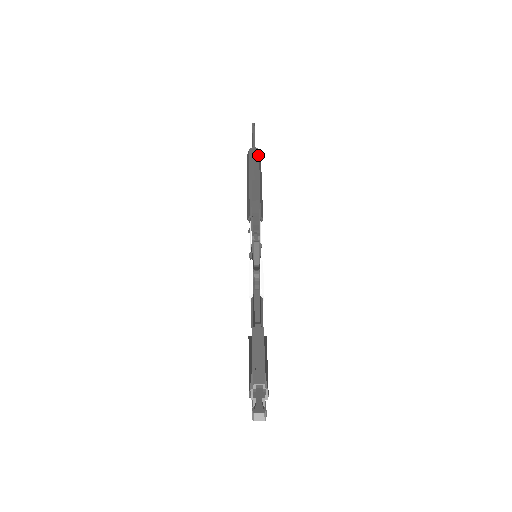
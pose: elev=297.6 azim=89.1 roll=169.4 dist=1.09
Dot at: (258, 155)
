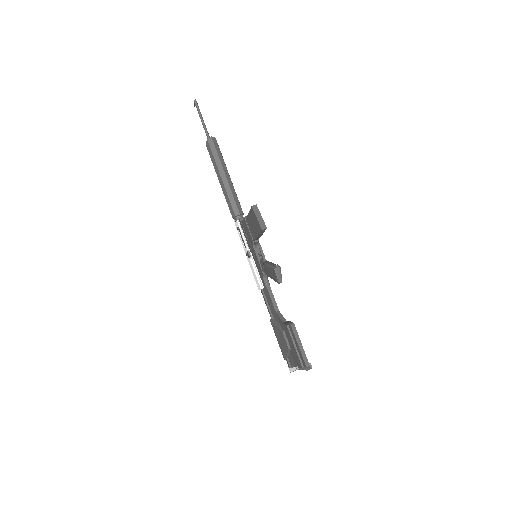
Dot at: (218, 146)
